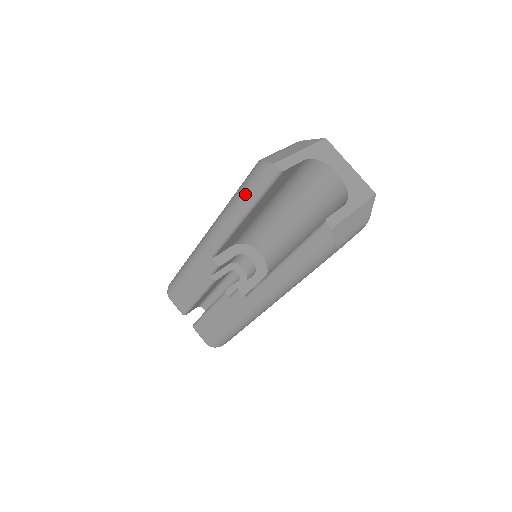
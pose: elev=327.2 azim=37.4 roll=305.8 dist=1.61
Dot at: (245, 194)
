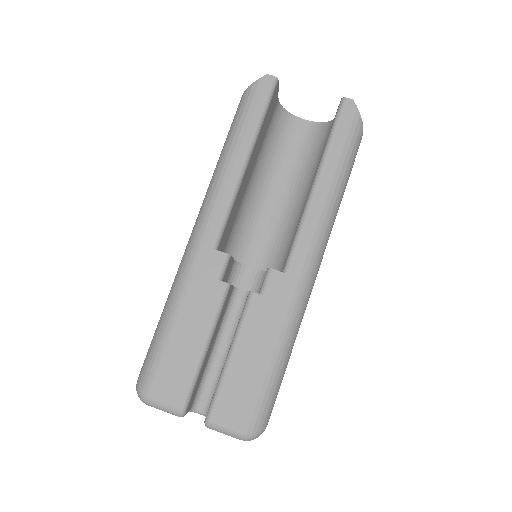
Dot at: (242, 127)
